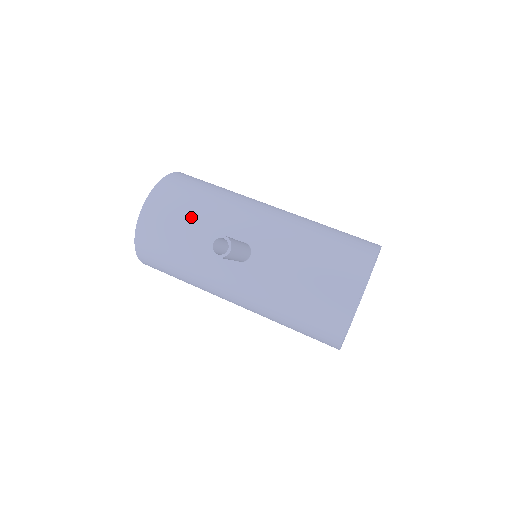
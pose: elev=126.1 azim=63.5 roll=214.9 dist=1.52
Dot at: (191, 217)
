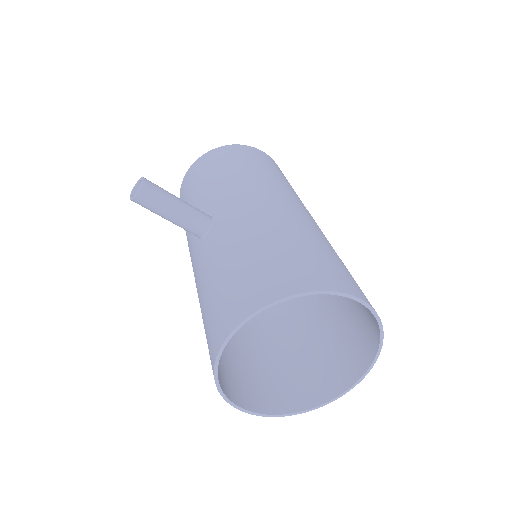
Dot at: (206, 181)
